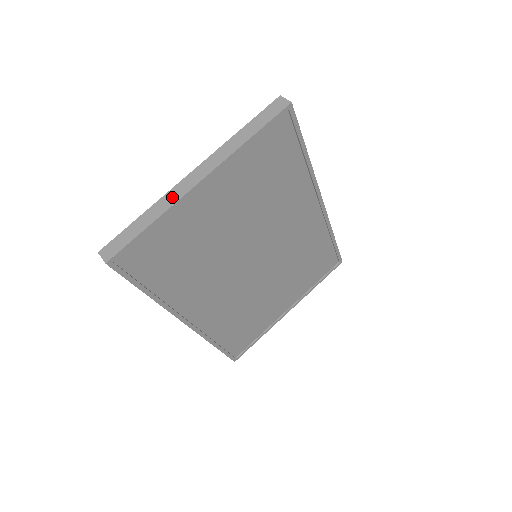
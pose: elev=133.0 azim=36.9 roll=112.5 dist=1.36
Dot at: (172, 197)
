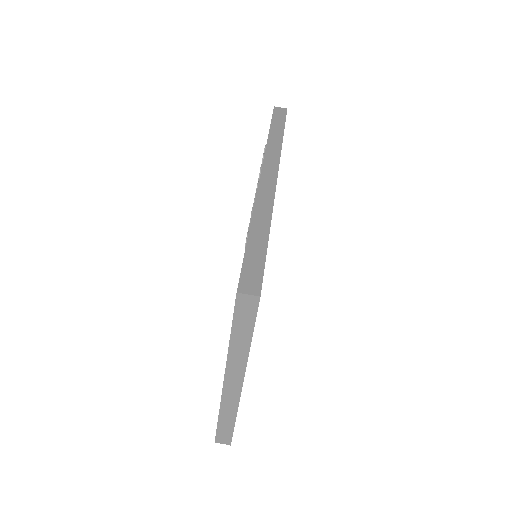
Dot at: (230, 402)
